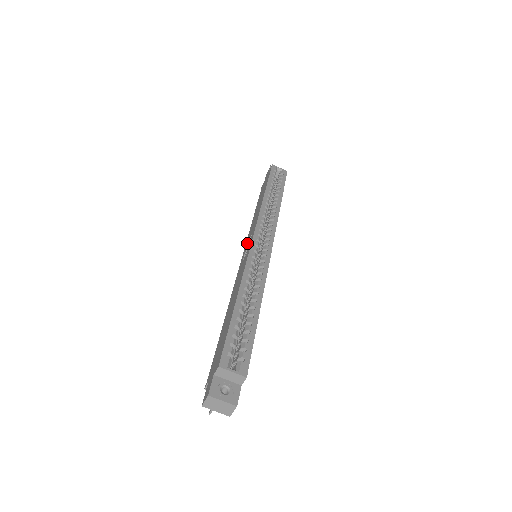
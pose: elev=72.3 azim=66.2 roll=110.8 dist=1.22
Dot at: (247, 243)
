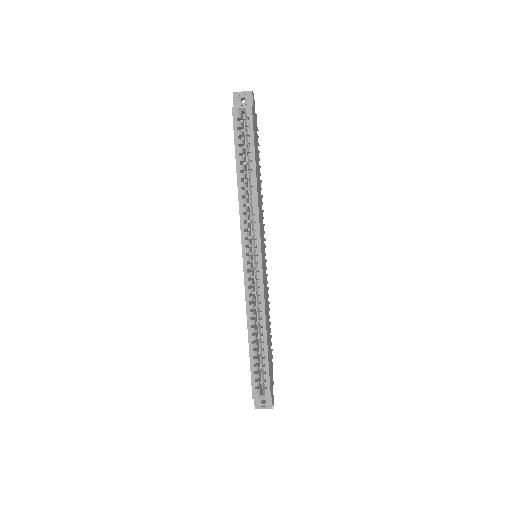
Dot at: occluded
